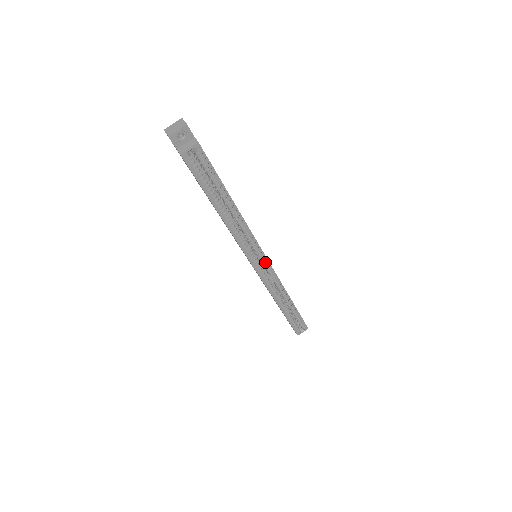
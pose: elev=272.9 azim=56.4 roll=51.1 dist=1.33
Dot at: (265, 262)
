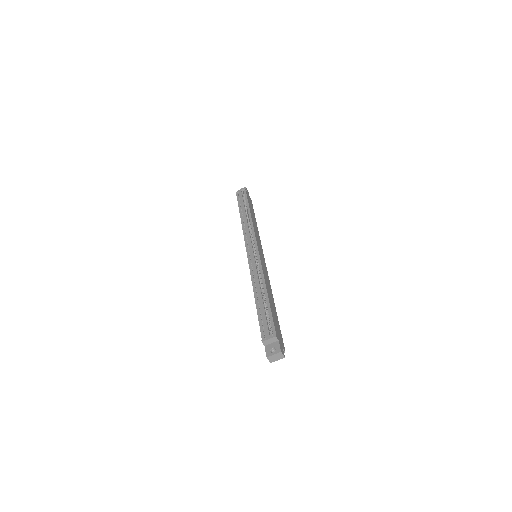
Dot at: occluded
